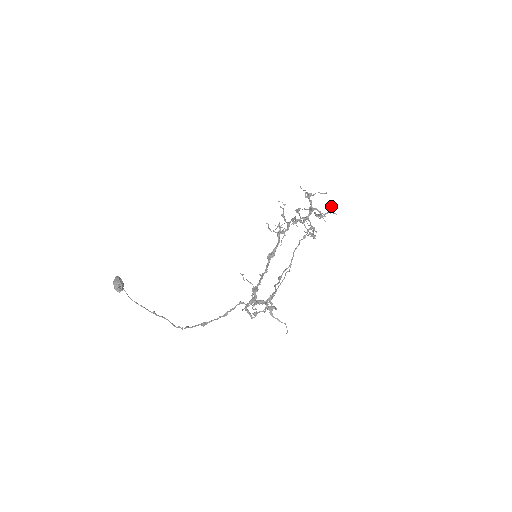
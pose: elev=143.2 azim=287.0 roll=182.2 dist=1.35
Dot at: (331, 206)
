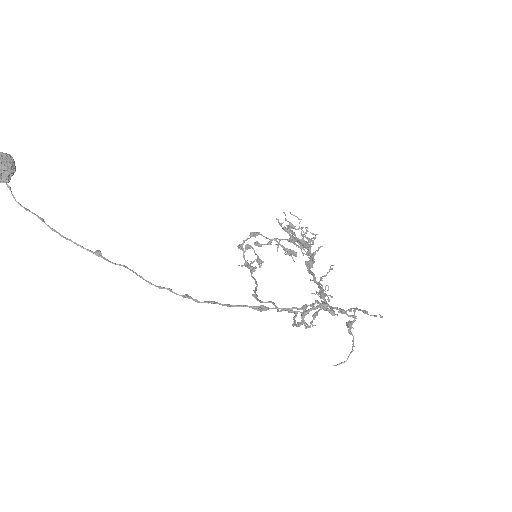
Dot at: (318, 249)
